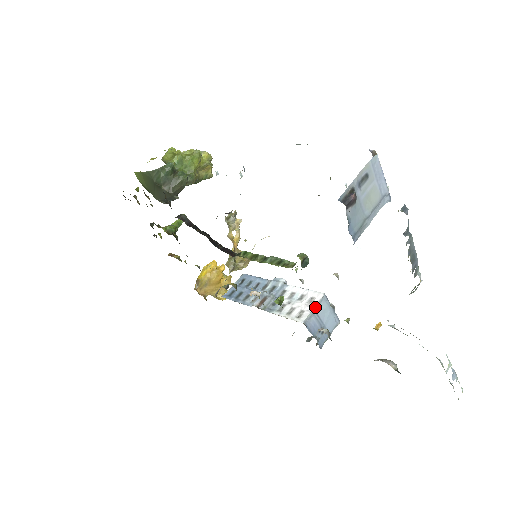
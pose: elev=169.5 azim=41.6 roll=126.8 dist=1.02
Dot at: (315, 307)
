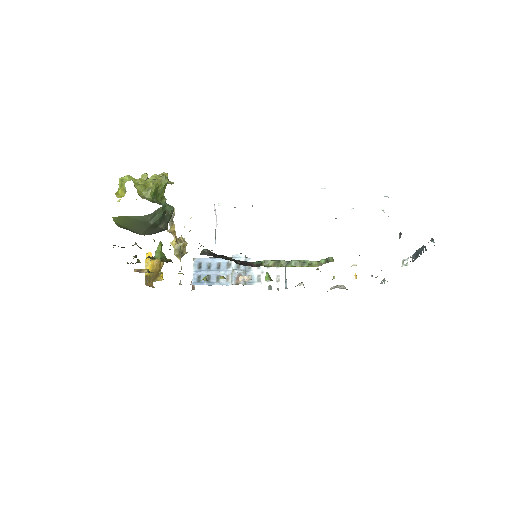
Dot at: (285, 270)
